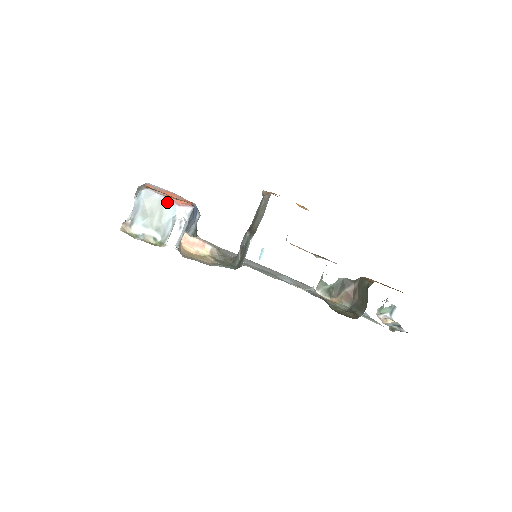
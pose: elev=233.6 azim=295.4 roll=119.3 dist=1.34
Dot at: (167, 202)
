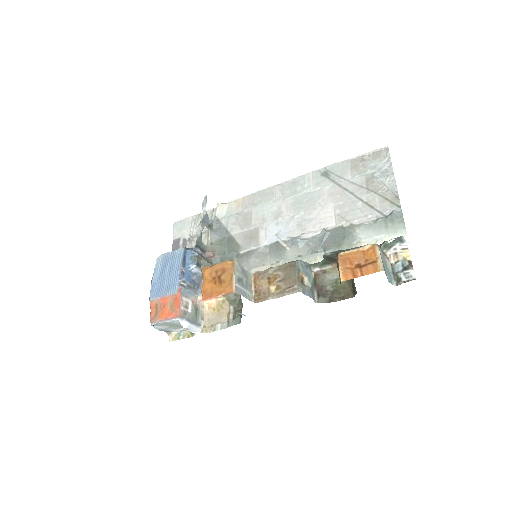
Dot at: (167, 322)
